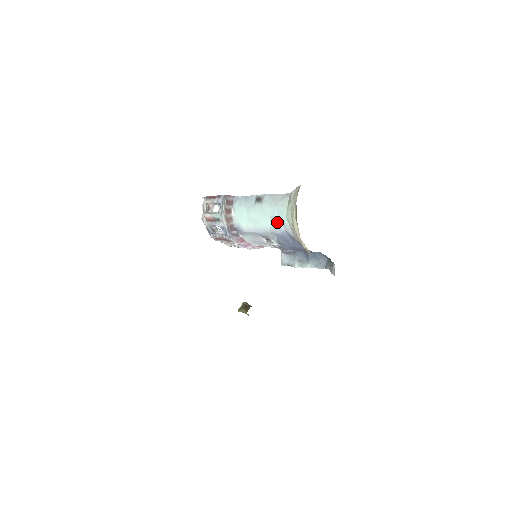
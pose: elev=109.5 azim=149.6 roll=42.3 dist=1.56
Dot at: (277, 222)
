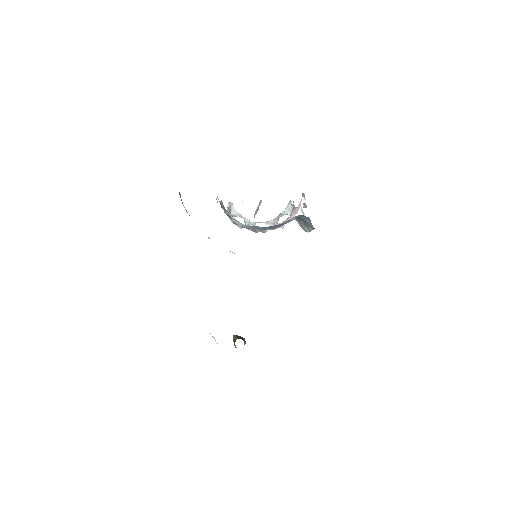
Dot at: (234, 221)
